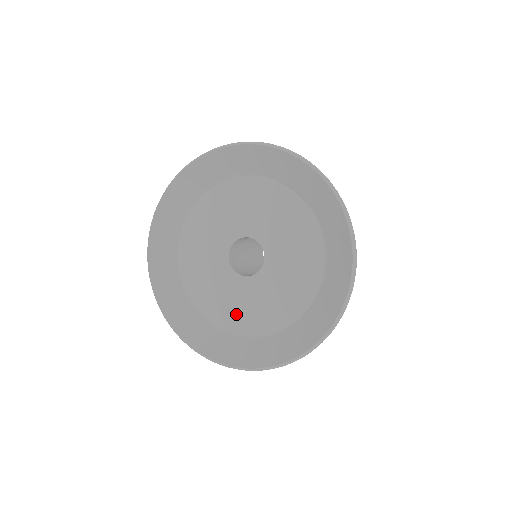
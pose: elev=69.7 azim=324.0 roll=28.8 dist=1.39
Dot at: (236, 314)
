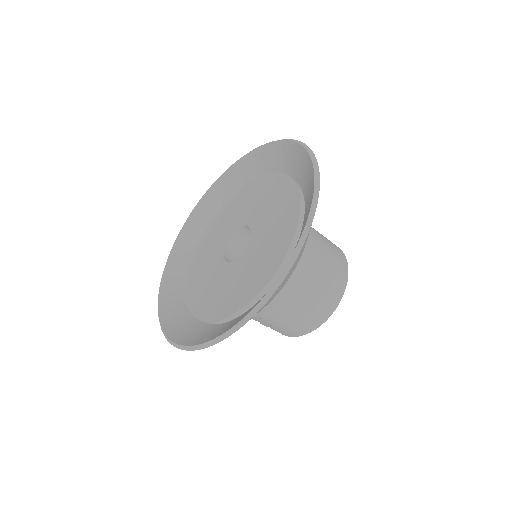
Dot at: (203, 295)
